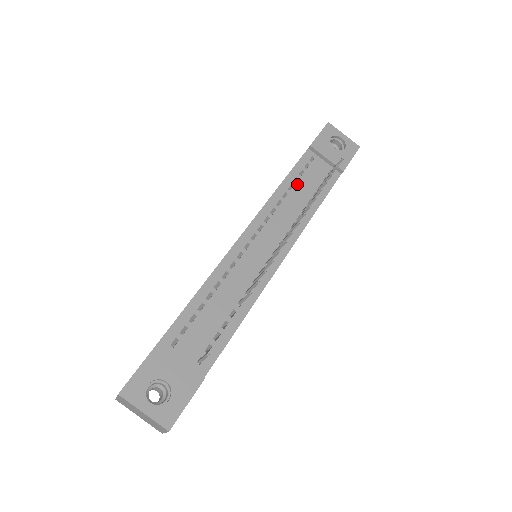
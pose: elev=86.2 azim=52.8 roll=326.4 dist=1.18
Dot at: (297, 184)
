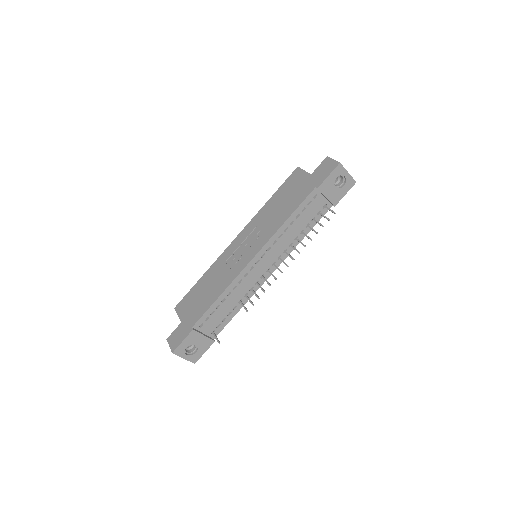
Dot at: (297, 219)
